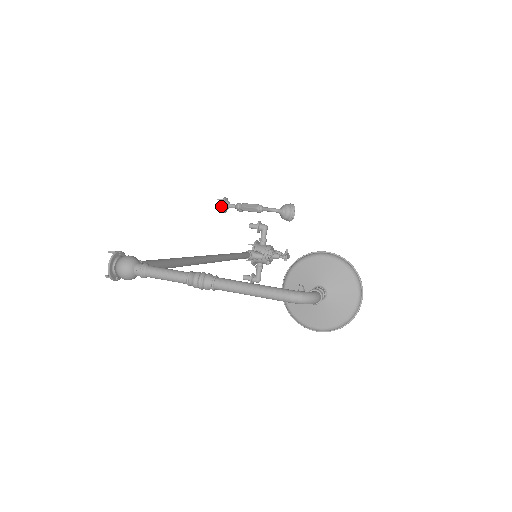
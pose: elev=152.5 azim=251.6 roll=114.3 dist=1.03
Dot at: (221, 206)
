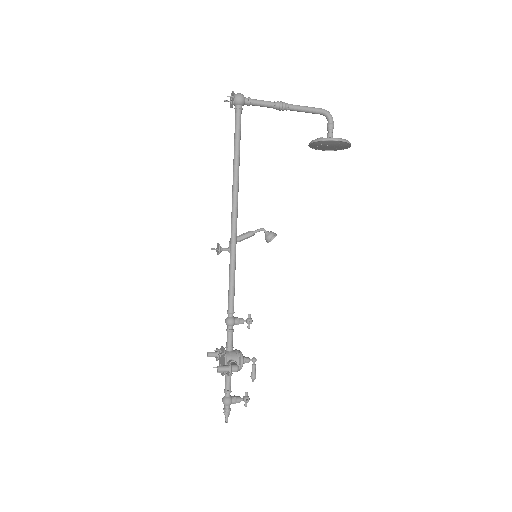
Dot at: (218, 243)
